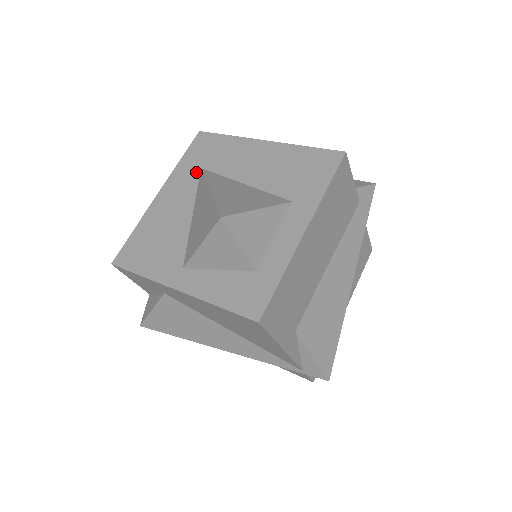
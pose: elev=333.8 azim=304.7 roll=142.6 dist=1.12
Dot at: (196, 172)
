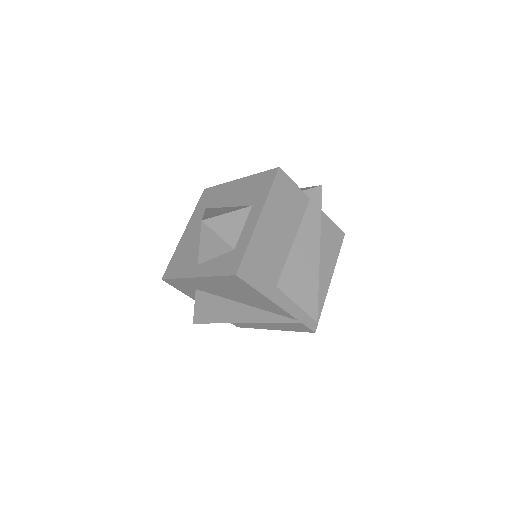
Dot at: (203, 212)
